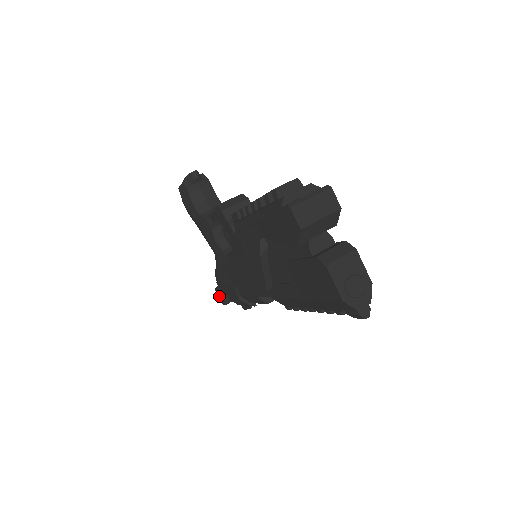
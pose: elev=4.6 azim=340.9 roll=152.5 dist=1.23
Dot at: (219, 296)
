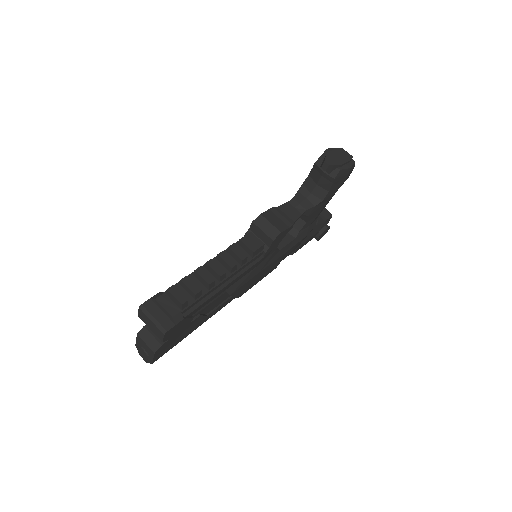
Dot at: occluded
